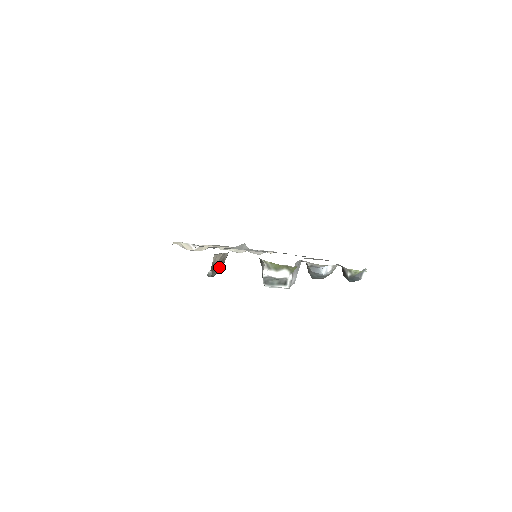
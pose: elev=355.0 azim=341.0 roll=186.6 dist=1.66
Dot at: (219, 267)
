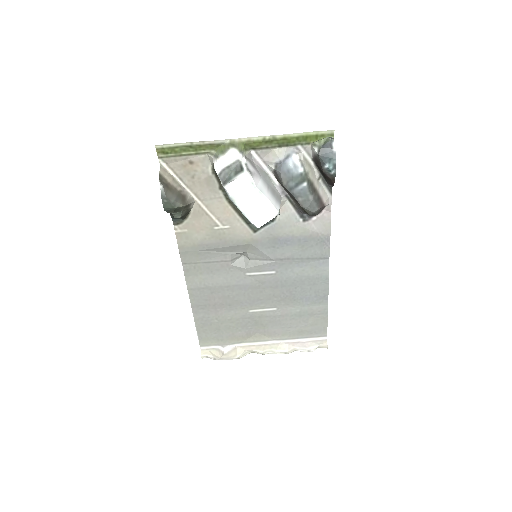
Dot at: (179, 199)
